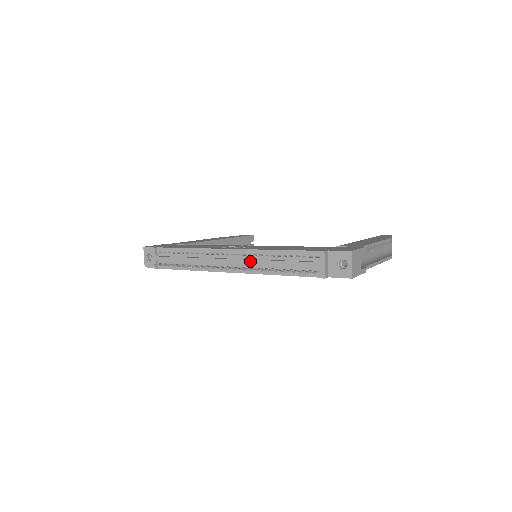
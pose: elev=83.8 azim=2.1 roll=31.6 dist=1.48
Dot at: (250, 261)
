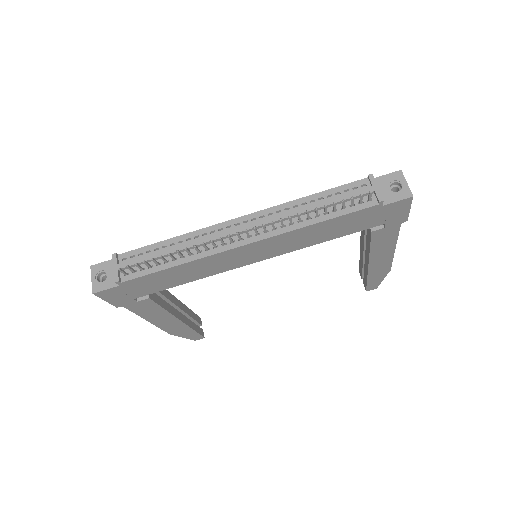
Dot at: (274, 217)
